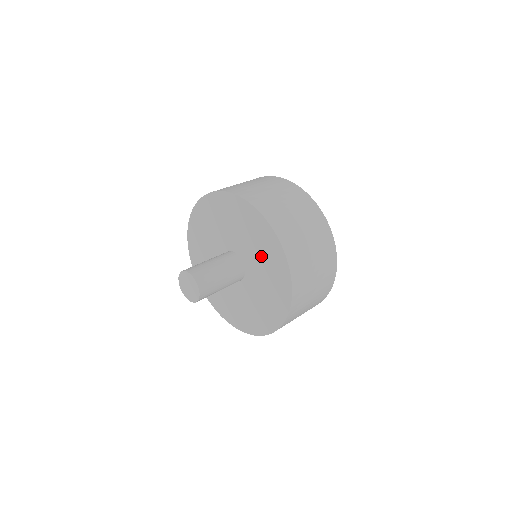
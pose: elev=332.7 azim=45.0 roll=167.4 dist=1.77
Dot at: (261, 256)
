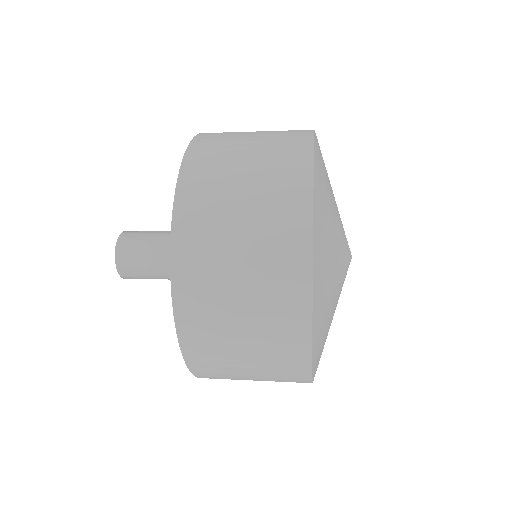
Dot at: occluded
